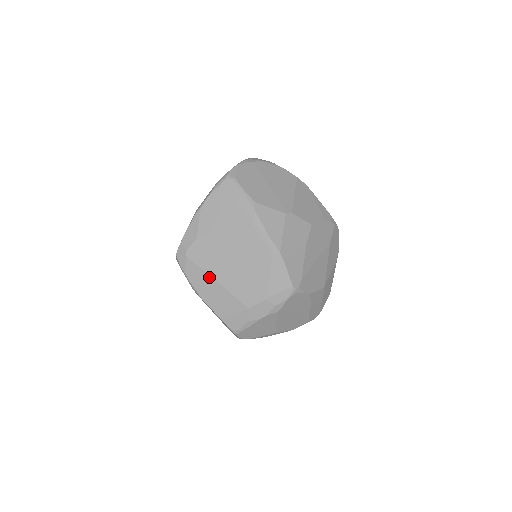
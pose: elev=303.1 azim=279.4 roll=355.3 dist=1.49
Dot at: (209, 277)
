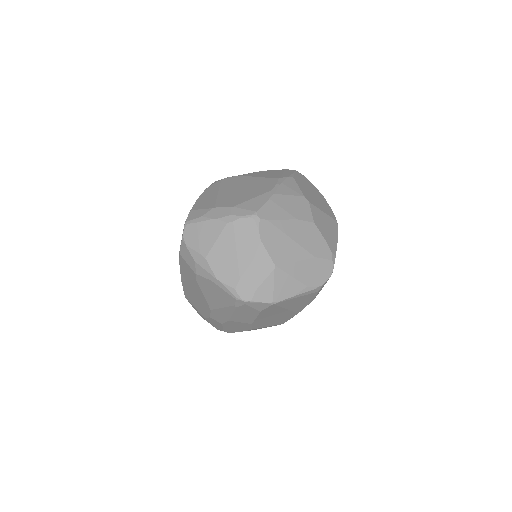
Dot at: (218, 190)
